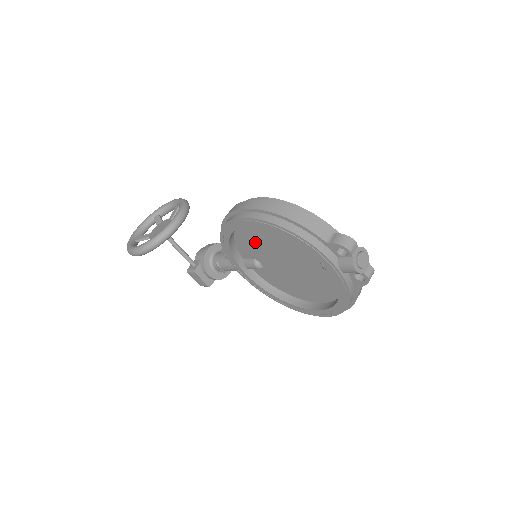
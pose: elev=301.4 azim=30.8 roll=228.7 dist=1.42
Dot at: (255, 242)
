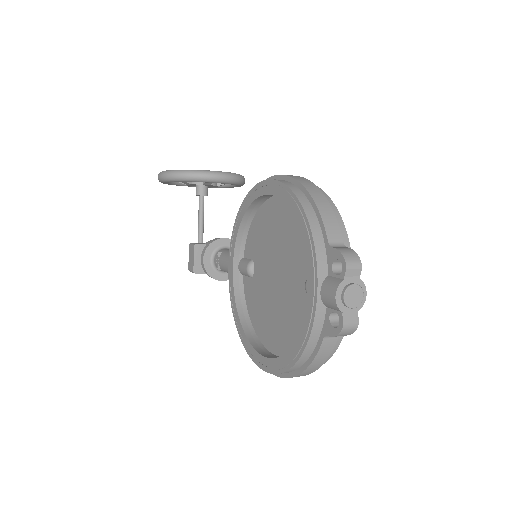
Dot at: (265, 232)
